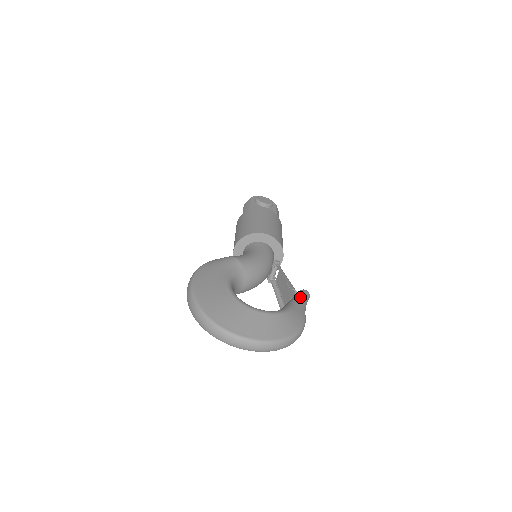
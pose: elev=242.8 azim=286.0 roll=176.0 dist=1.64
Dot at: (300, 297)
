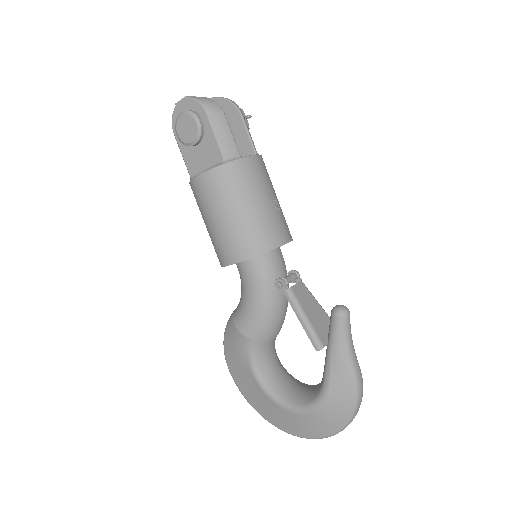
Dot at: (334, 342)
